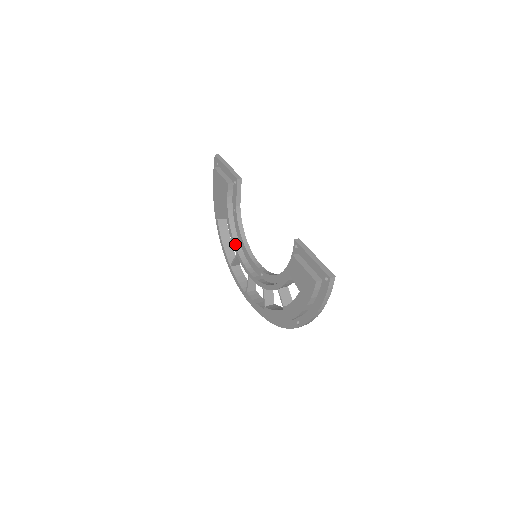
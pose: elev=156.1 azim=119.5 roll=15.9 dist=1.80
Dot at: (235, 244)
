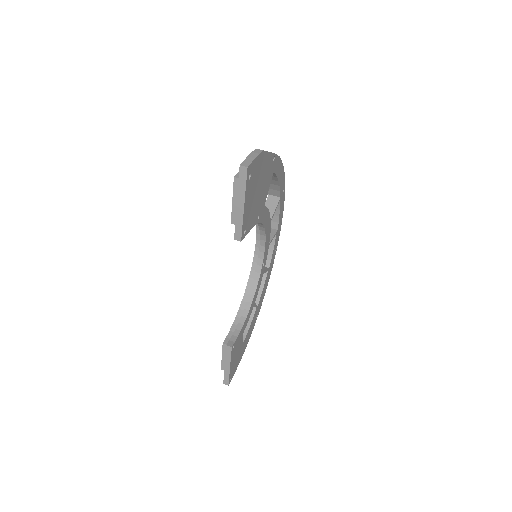
Dot at: occluded
